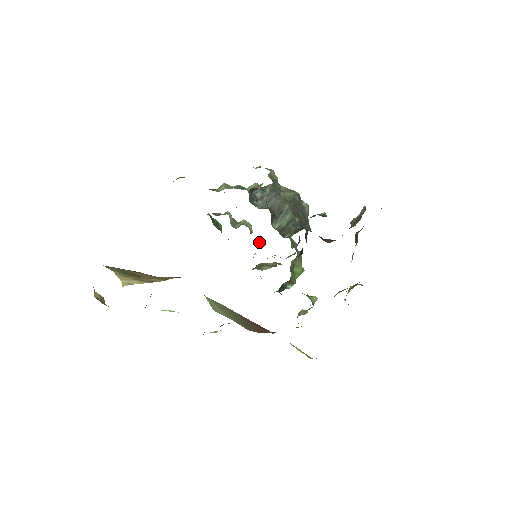
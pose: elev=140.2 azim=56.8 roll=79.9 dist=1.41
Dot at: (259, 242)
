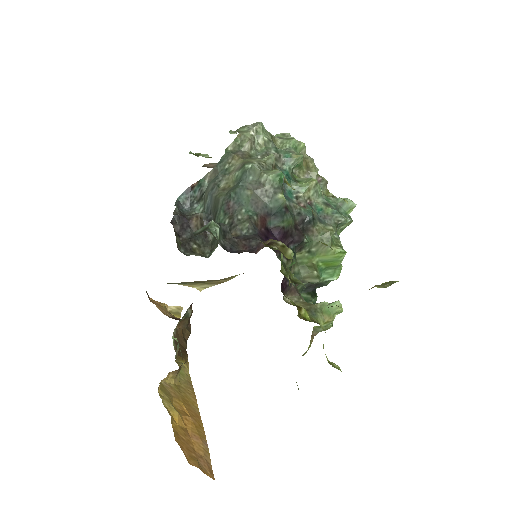
Dot at: occluded
